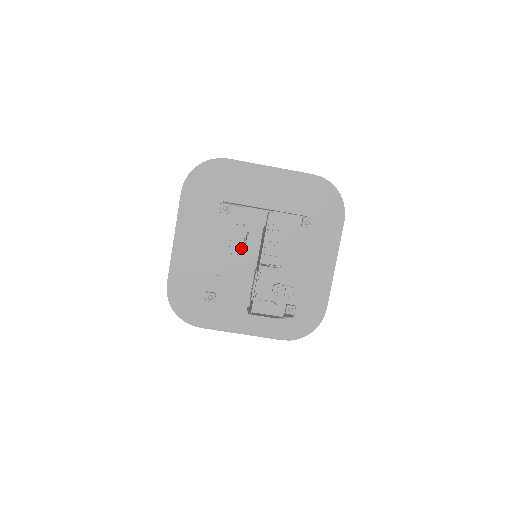
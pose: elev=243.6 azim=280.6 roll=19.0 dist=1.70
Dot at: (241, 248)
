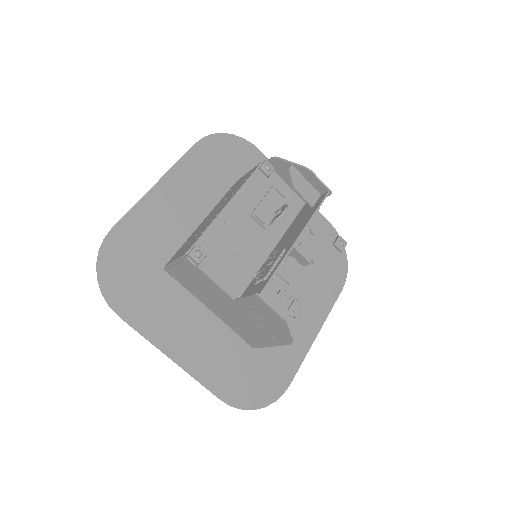
Dot at: (269, 217)
